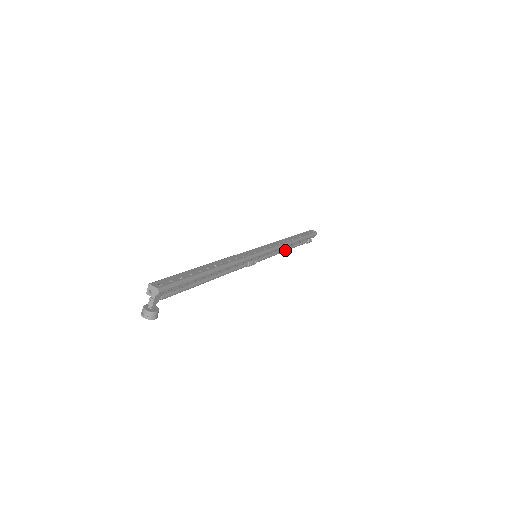
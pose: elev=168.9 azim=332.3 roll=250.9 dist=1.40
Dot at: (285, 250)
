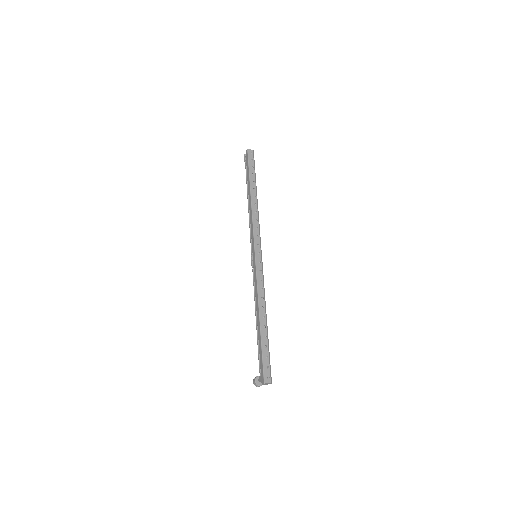
Dot at: occluded
